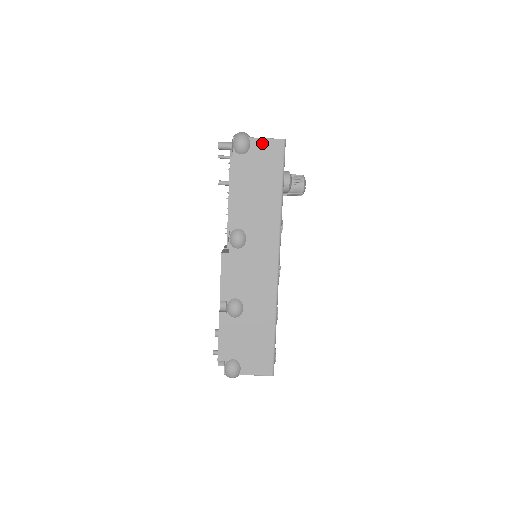
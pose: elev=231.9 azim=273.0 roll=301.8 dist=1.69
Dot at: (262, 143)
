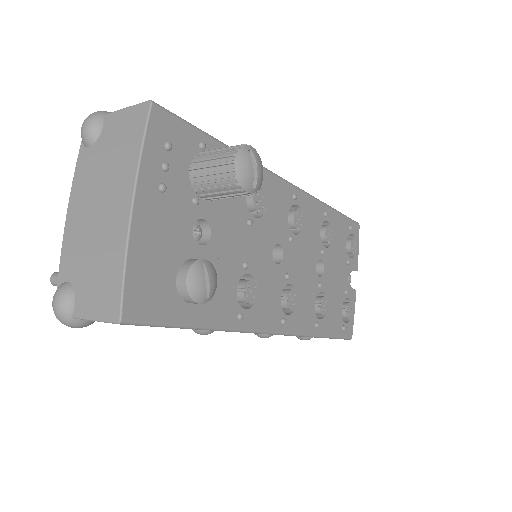
Dot at: occluded
